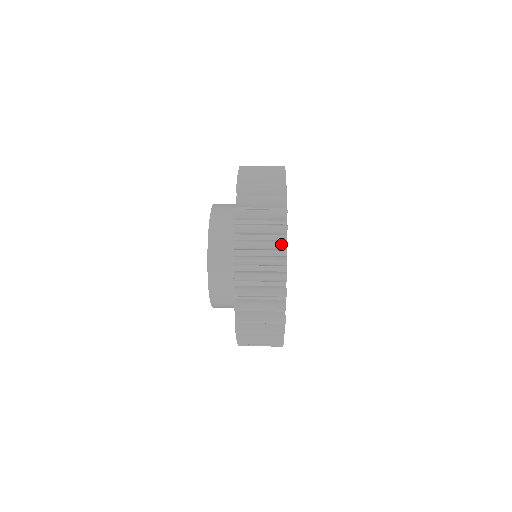
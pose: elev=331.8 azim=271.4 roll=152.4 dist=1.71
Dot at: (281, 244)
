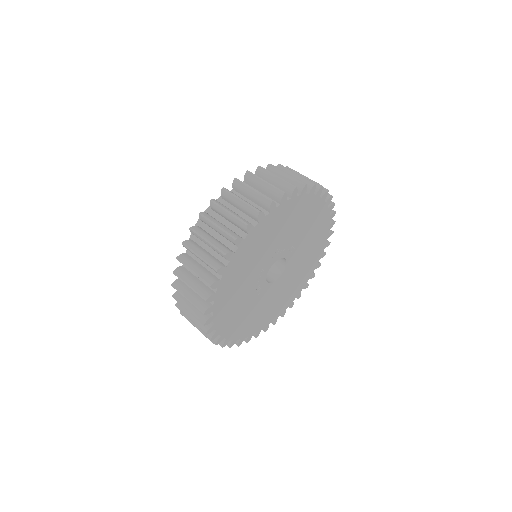
Dot at: (206, 337)
